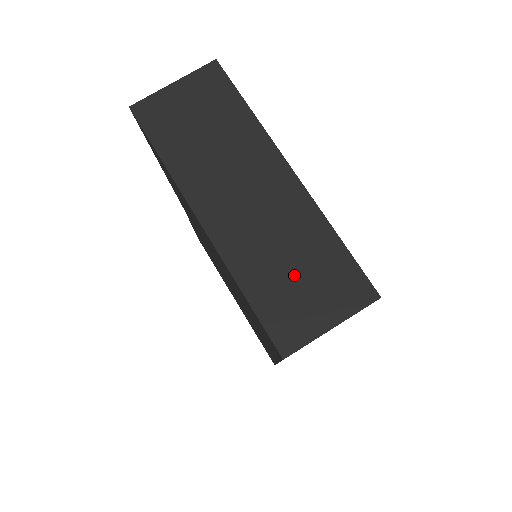
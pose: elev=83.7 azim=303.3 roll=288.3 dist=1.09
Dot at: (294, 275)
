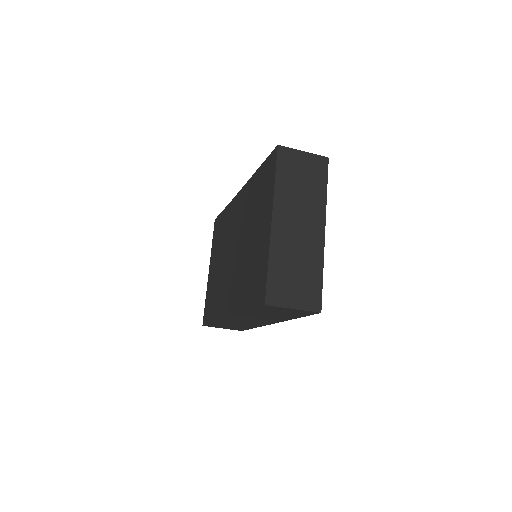
Dot at: (294, 275)
